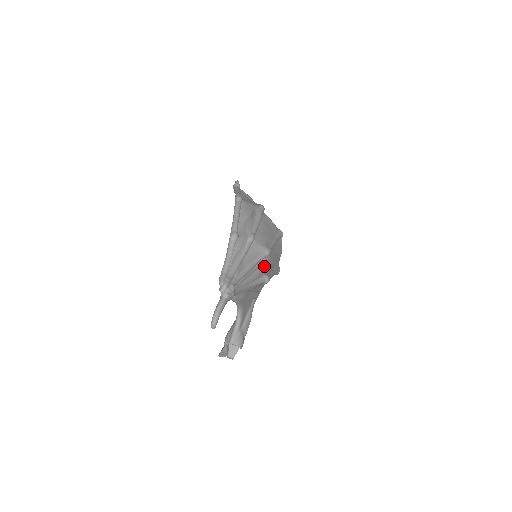
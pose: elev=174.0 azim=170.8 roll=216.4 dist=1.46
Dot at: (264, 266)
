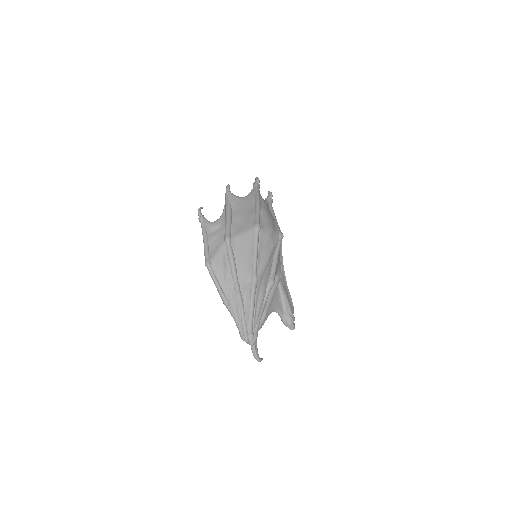
Dot at: (262, 284)
